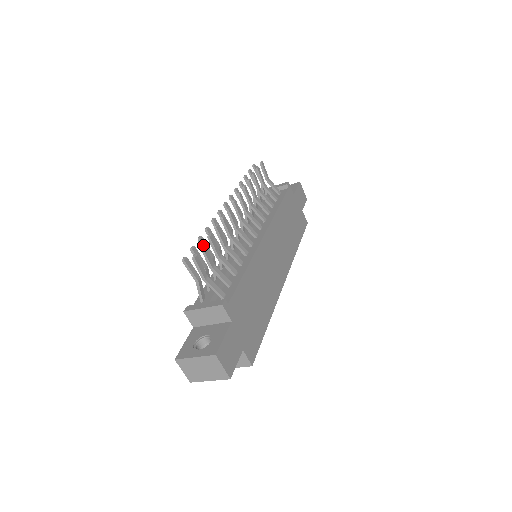
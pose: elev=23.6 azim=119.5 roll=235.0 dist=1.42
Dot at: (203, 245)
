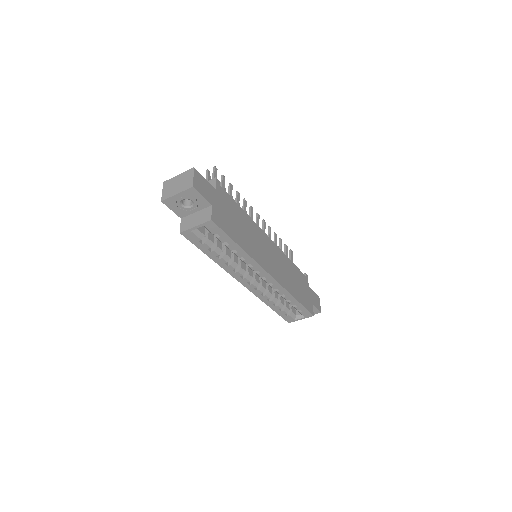
Dot at: (224, 176)
